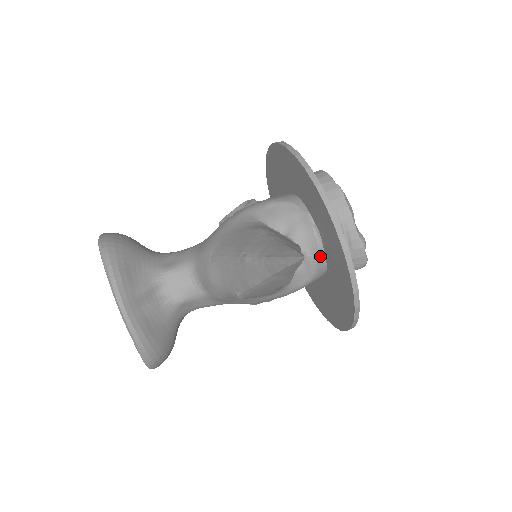
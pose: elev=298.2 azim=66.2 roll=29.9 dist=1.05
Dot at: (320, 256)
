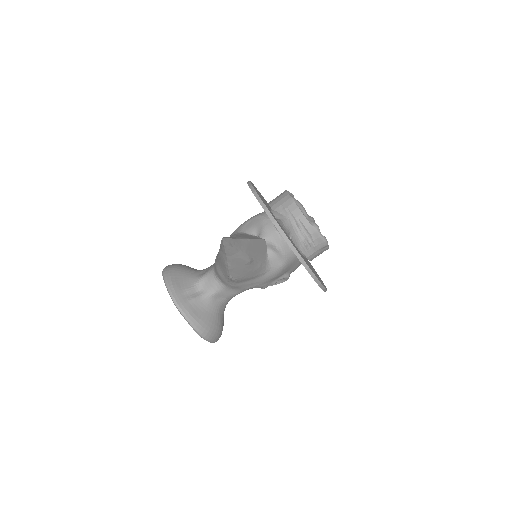
Dot at: (283, 243)
